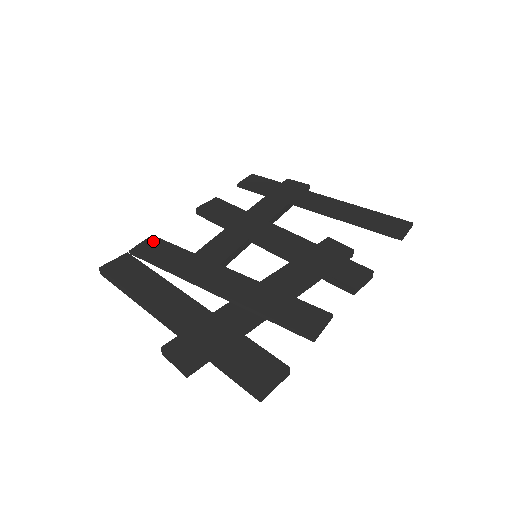
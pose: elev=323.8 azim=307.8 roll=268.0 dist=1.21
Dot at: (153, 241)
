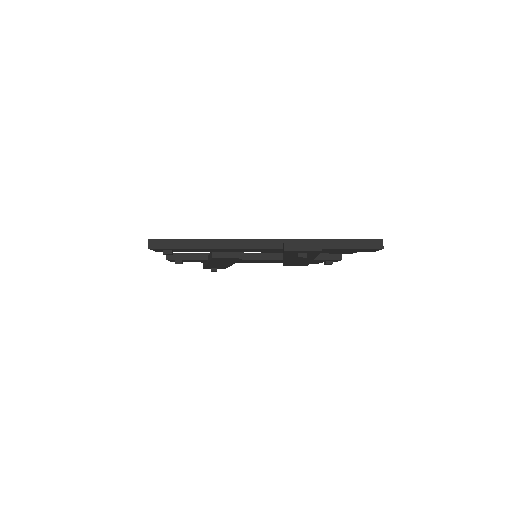
Dot at: occluded
